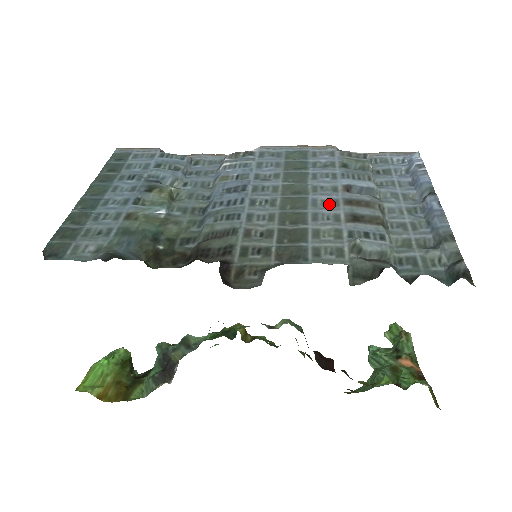
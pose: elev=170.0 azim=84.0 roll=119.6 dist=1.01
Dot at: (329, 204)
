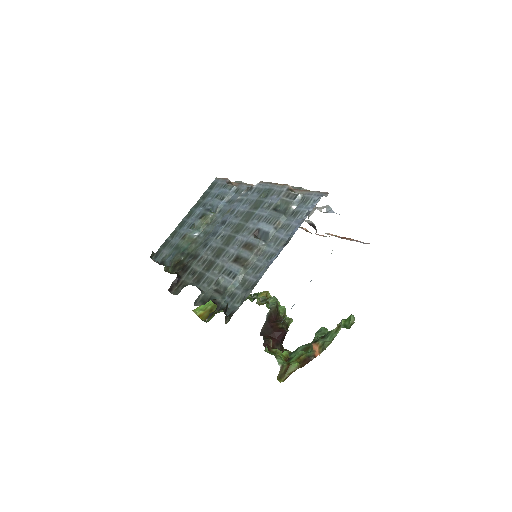
Dot at: (238, 245)
